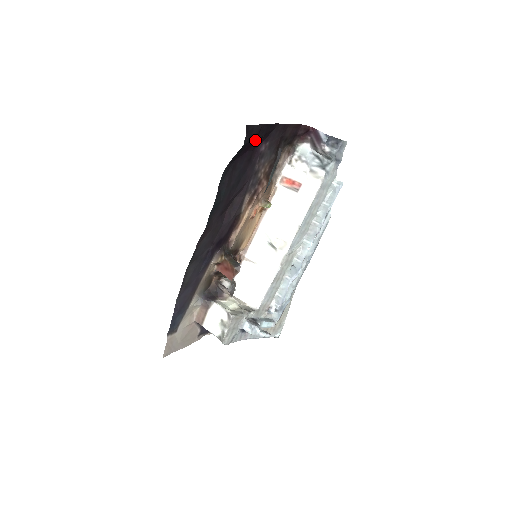
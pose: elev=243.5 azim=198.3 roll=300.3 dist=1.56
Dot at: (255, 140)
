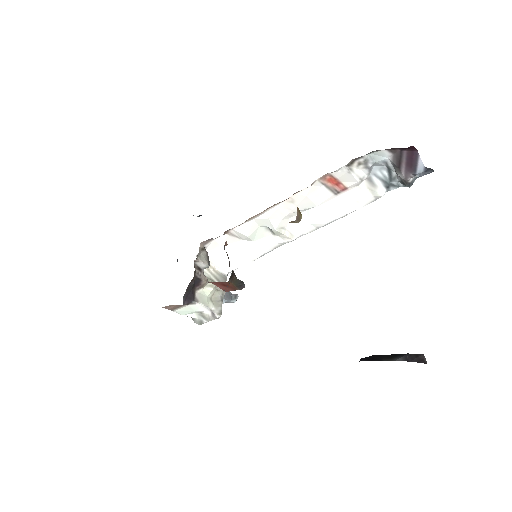
Dot at: occluded
